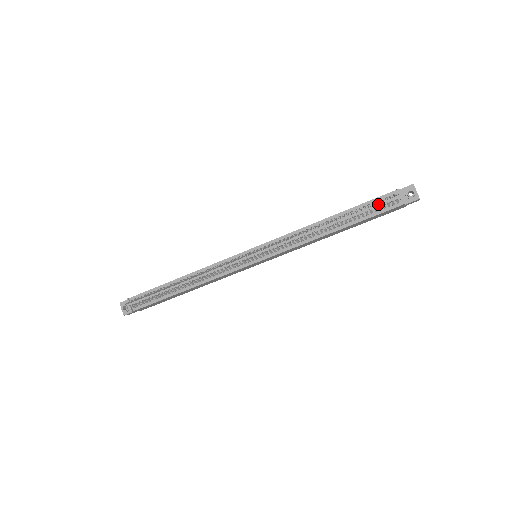
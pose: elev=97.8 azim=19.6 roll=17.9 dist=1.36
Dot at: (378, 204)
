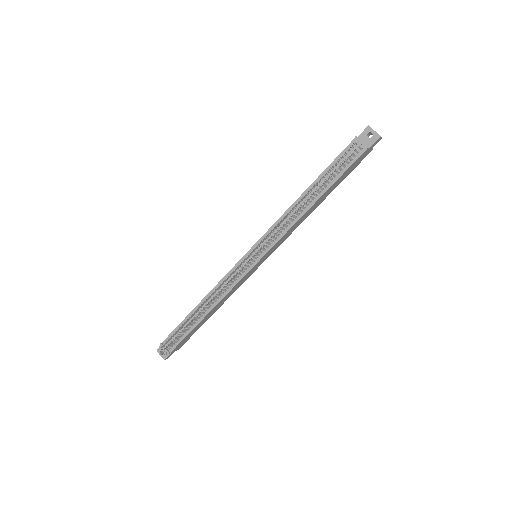
Dot at: (343, 159)
